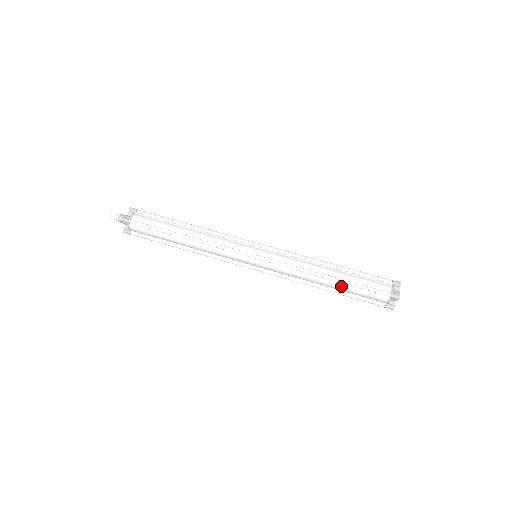
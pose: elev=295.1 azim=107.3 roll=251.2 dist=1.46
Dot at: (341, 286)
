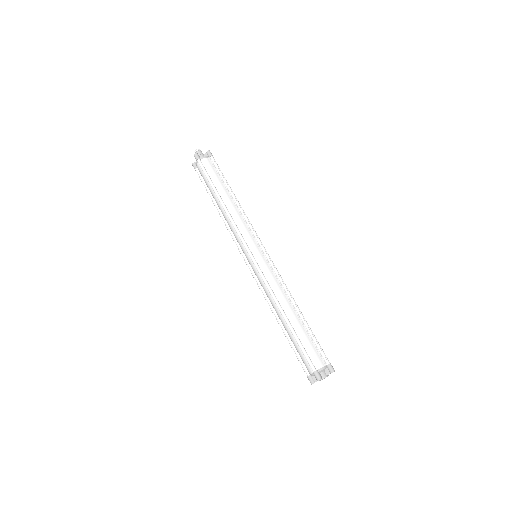
Dot at: (289, 331)
